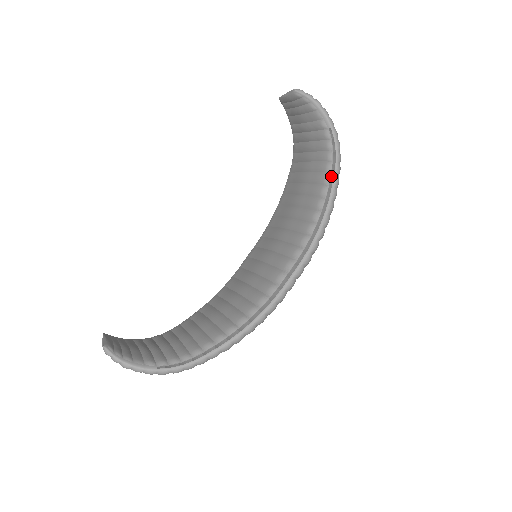
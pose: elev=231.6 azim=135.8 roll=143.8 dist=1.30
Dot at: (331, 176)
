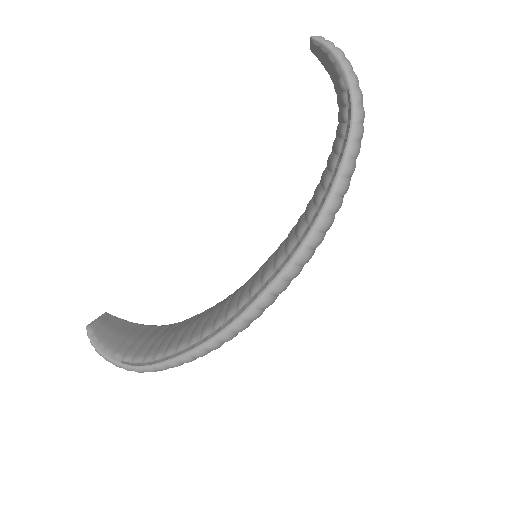
Dot at: occluded
